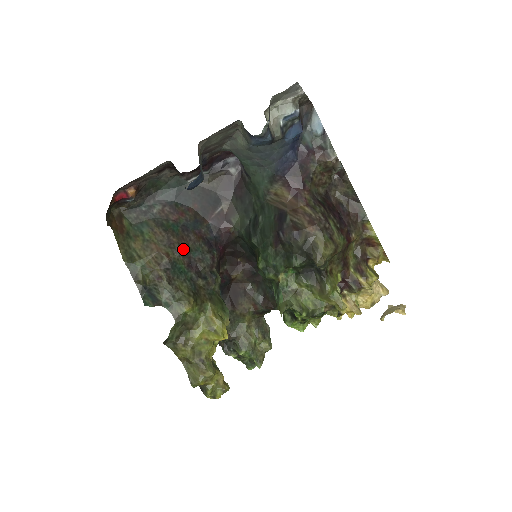
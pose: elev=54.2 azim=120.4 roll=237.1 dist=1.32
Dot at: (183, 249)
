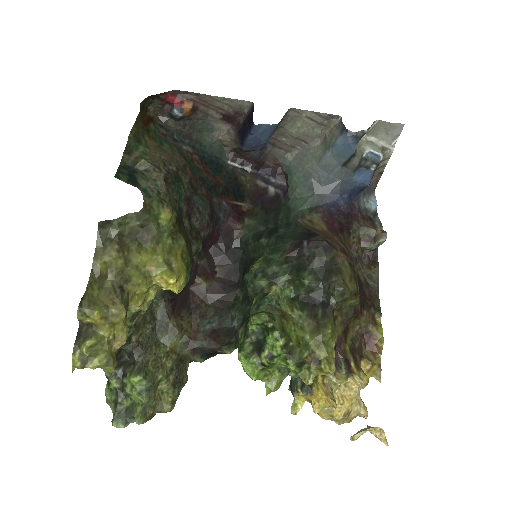
Dot at: (192, 185)
